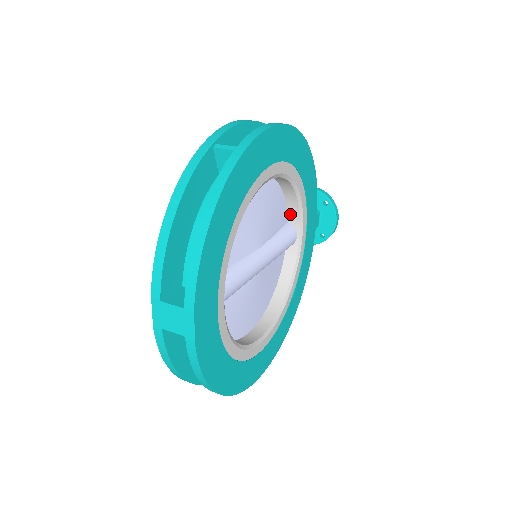
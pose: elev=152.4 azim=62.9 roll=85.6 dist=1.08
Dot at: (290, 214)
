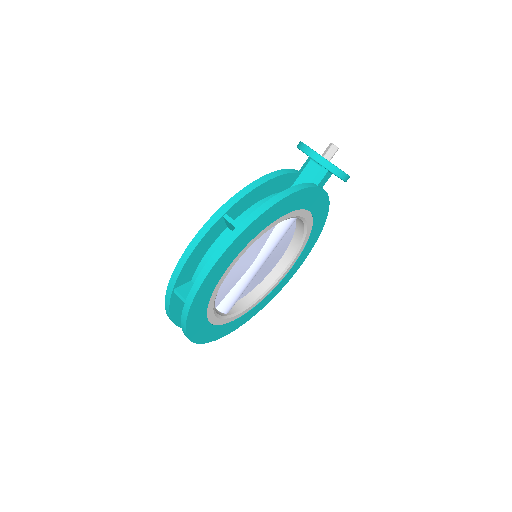
Dot at: occluded
